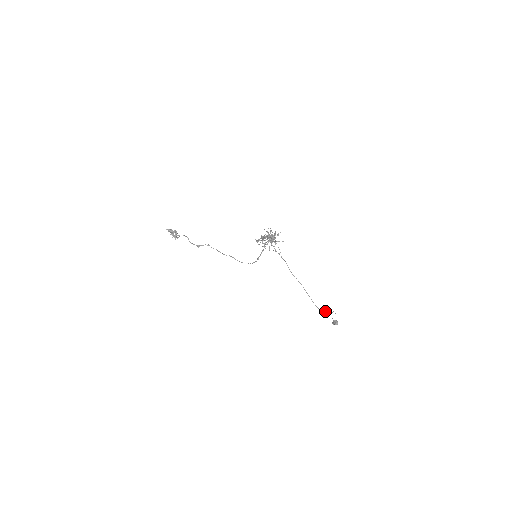
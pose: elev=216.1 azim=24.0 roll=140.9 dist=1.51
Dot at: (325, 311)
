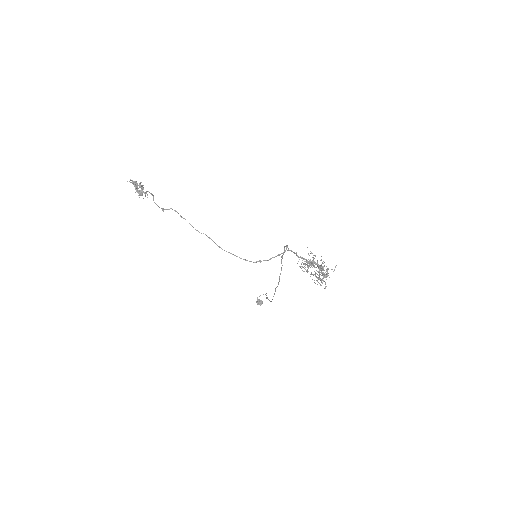
Dot at: (266, 298)
